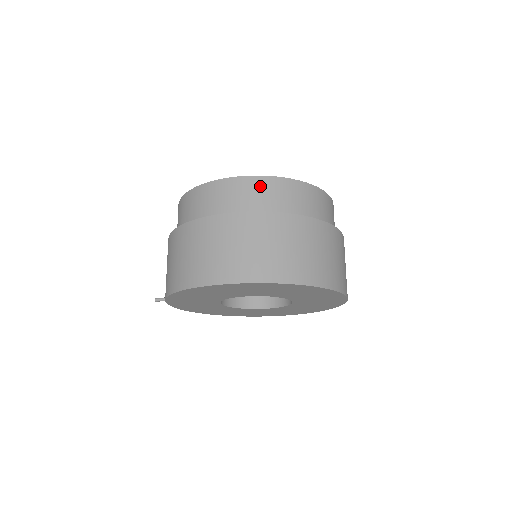
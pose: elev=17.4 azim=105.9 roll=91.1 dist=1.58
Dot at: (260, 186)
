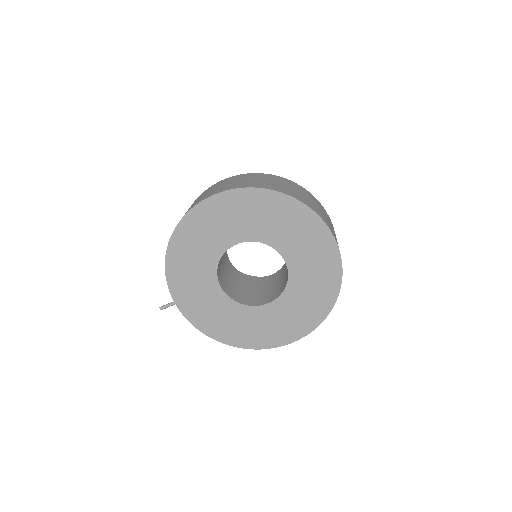
Dot at: occluded
